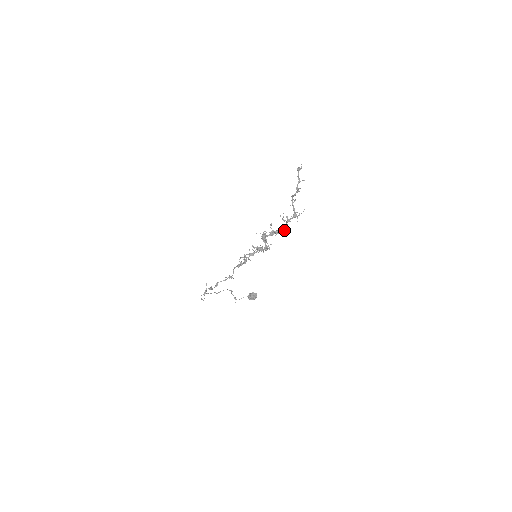
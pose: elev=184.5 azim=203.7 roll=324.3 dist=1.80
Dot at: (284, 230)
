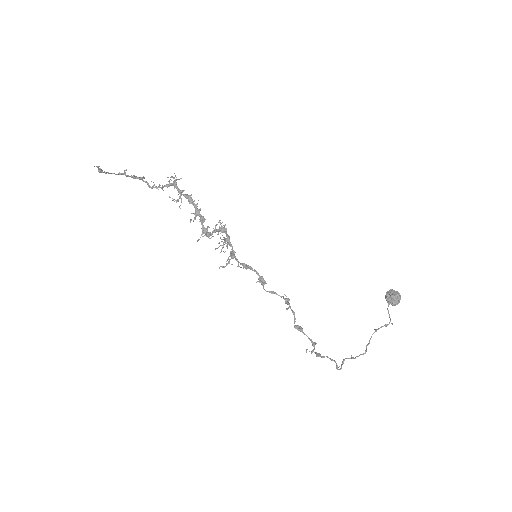
Dot at: occluded
